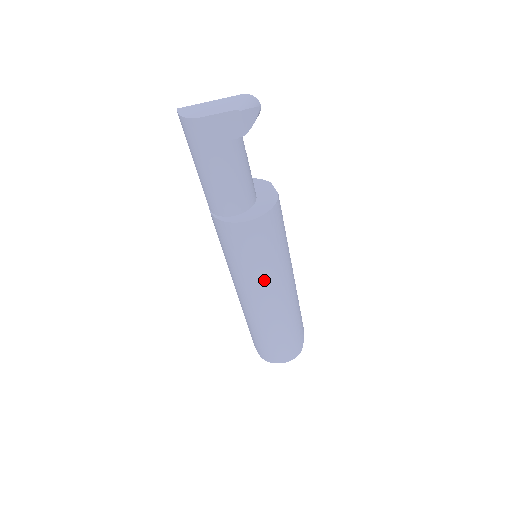
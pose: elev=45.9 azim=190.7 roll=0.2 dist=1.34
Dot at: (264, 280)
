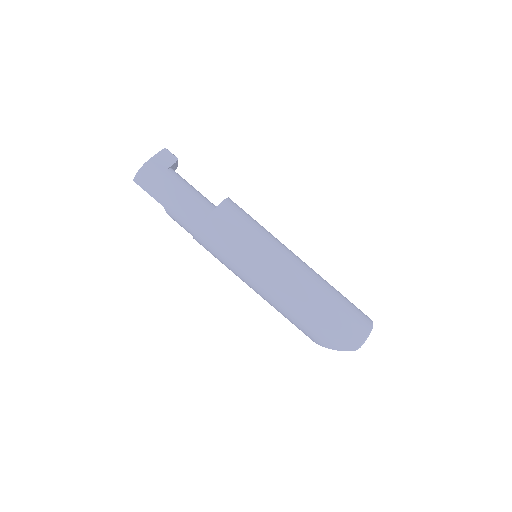
Dot at: (273, 245)
